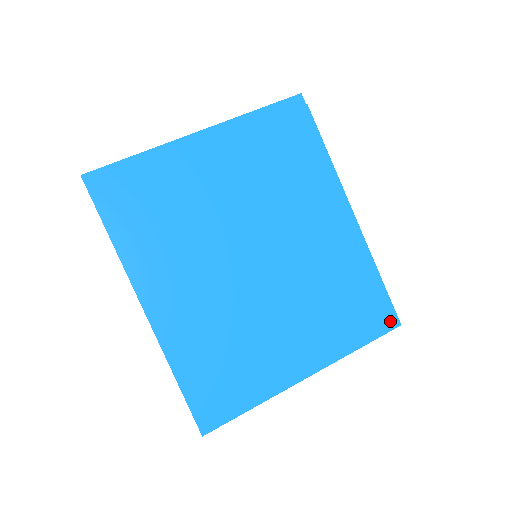
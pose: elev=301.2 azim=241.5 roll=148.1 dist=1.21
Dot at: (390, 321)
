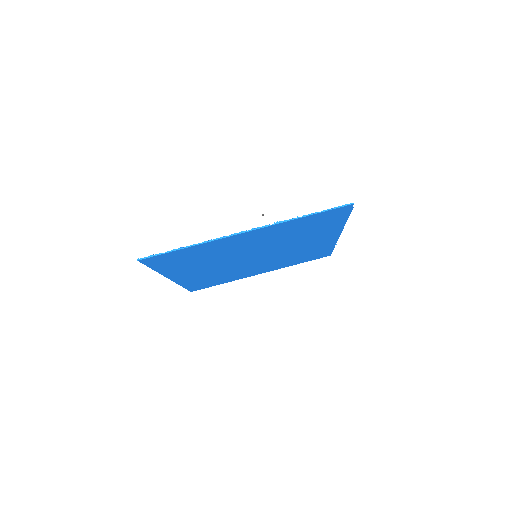
Dot at: (325, 256)
